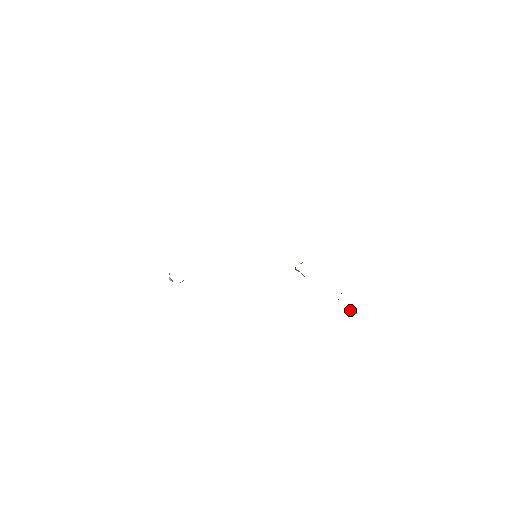
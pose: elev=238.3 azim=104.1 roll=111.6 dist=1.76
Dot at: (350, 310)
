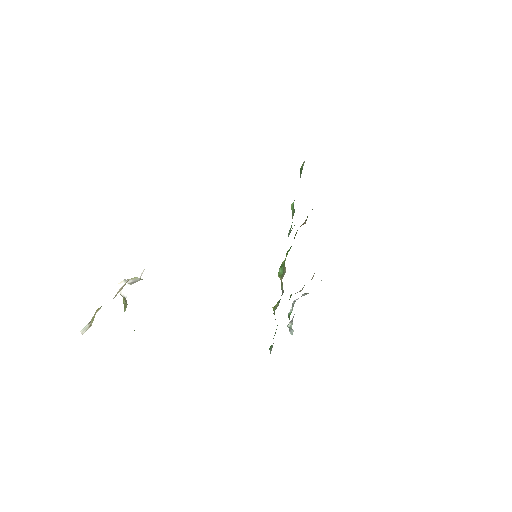
Dot at: (288, 327)
